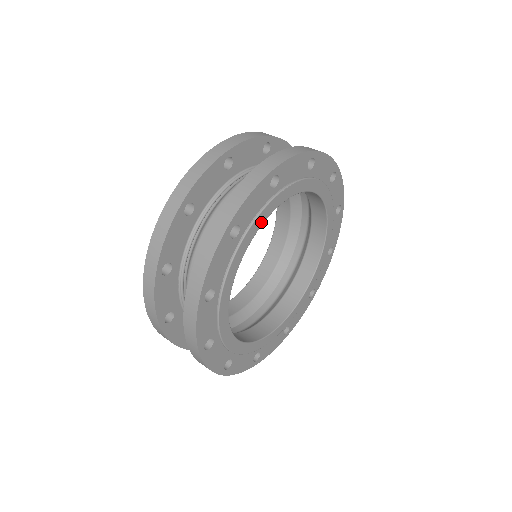
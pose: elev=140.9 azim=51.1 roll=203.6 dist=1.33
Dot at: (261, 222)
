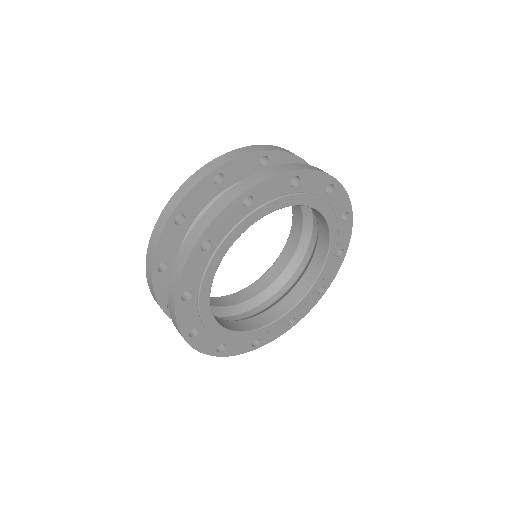
Dot at: (236, 236)
